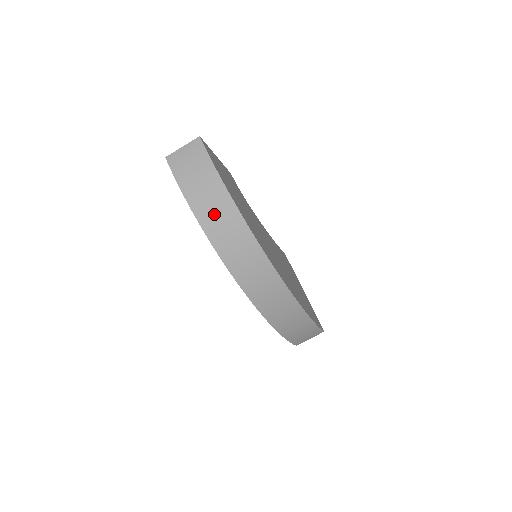
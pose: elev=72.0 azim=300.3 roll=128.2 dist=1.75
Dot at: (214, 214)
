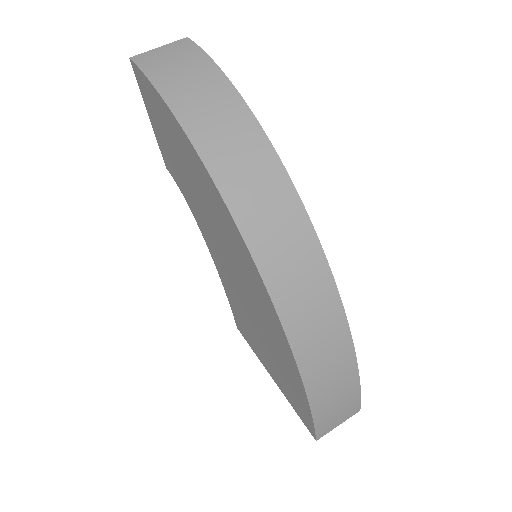
Dot at: (213, 121)
